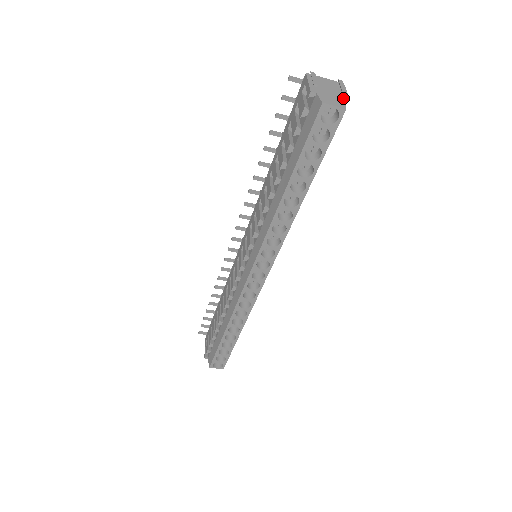
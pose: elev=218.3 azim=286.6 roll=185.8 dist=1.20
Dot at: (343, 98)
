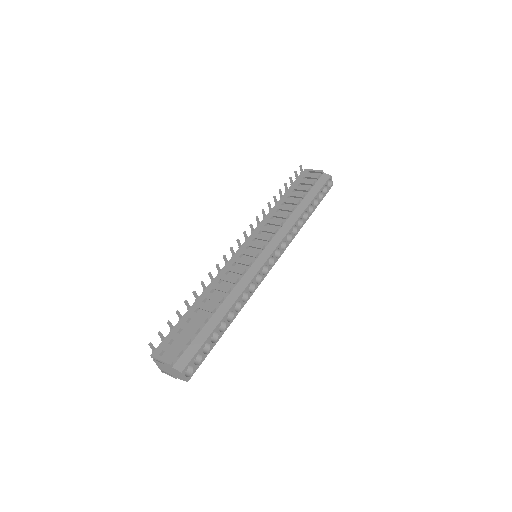
Dot at: occluded
